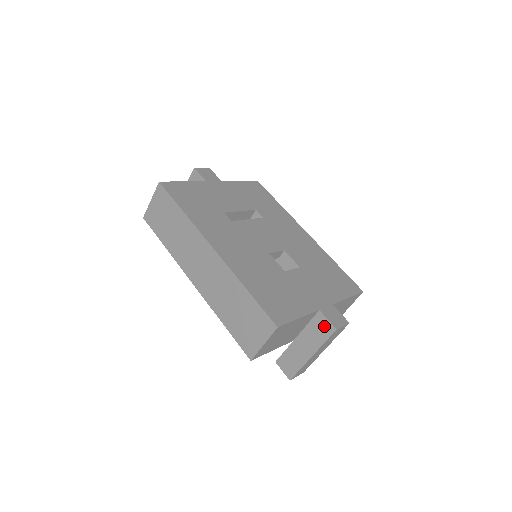
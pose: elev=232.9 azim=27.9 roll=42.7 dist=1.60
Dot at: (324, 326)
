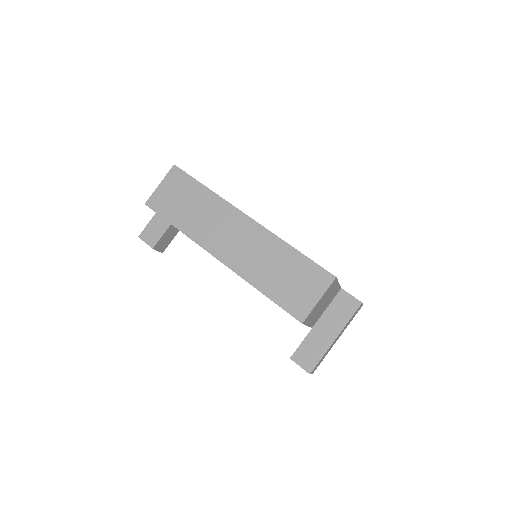
Dot at: (348, 303)
